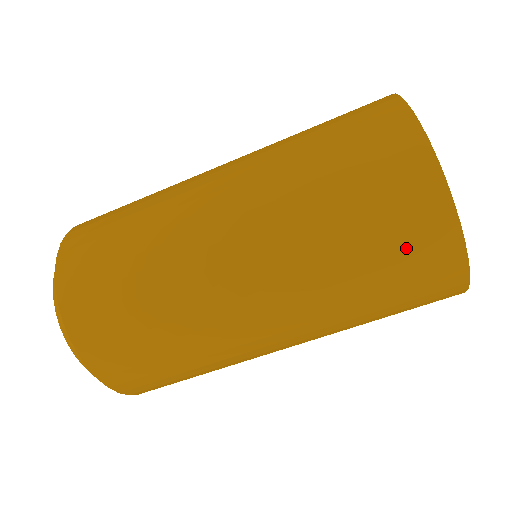
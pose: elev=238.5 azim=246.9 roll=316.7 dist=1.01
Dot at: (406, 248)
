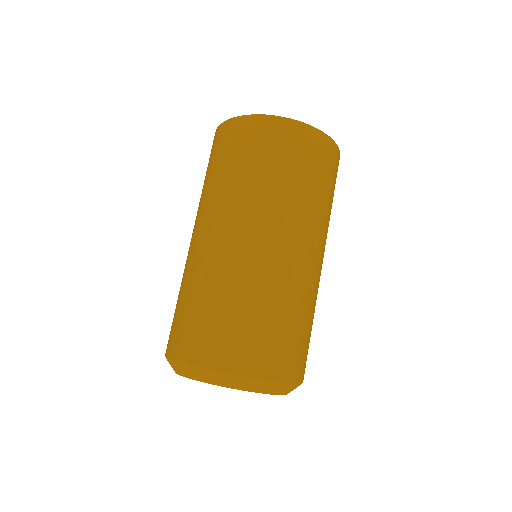
Dot at: (231, 144)
